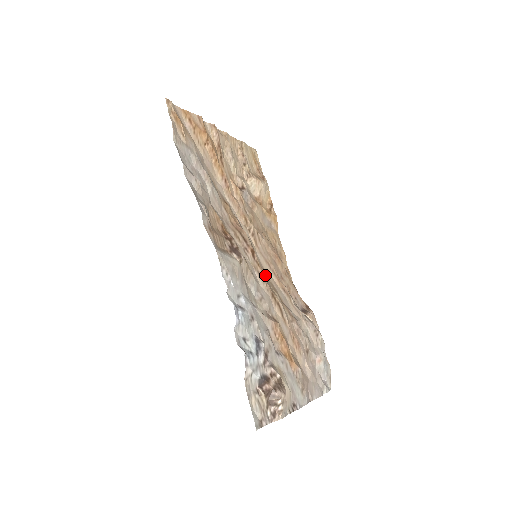
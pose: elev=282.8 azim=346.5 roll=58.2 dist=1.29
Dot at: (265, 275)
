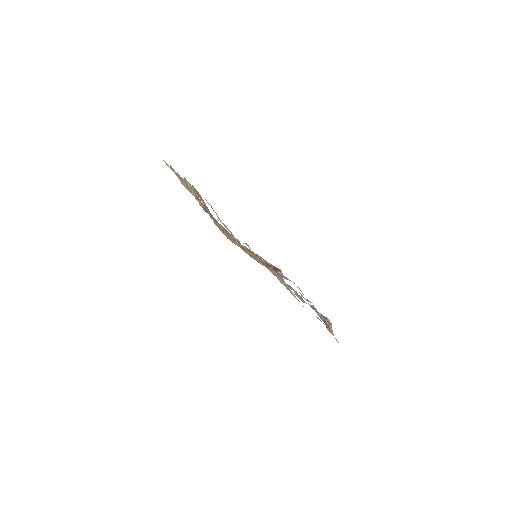
Dot at: occluded
